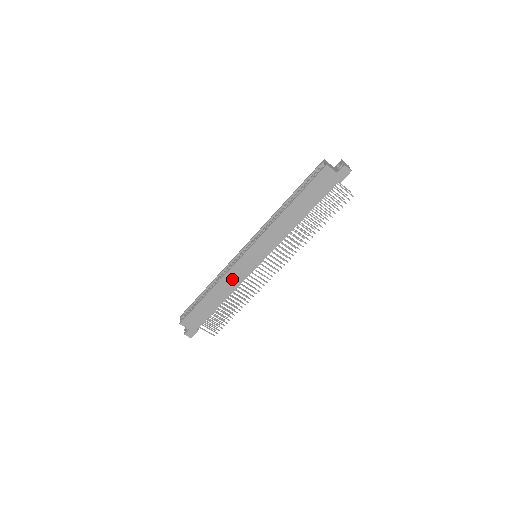
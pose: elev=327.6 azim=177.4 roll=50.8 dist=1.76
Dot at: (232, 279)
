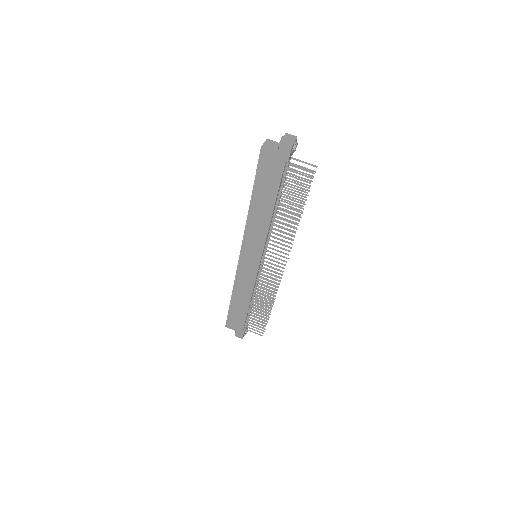
Dot at: (244, 282)
